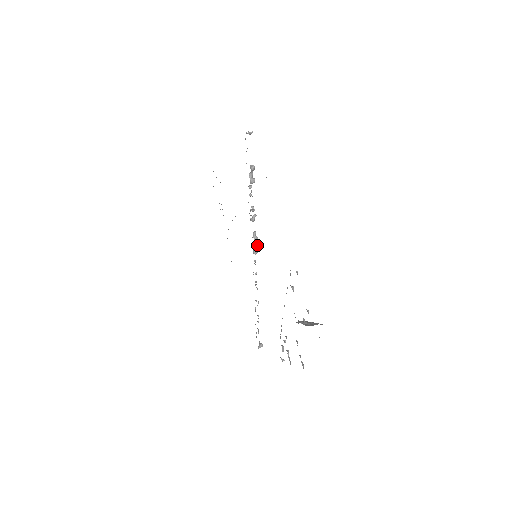
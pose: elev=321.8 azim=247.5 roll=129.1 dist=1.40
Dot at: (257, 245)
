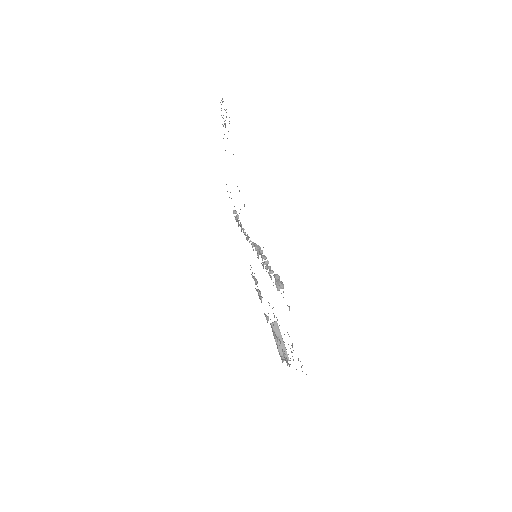
Dot at: occluded
